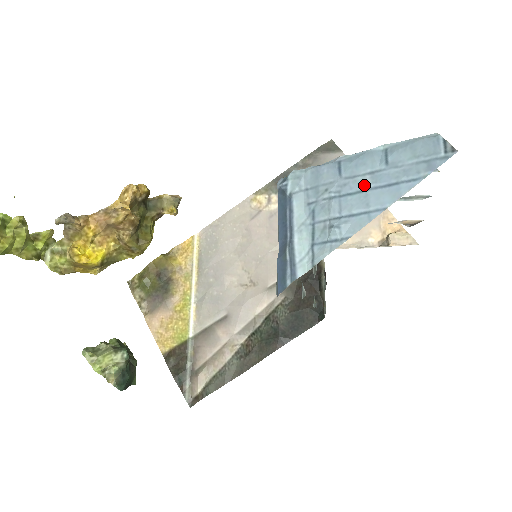
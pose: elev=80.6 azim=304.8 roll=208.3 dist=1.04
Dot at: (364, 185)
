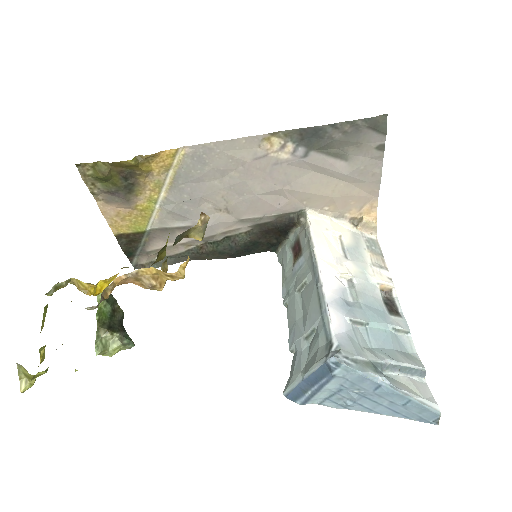
Dot at: (382, 402)
